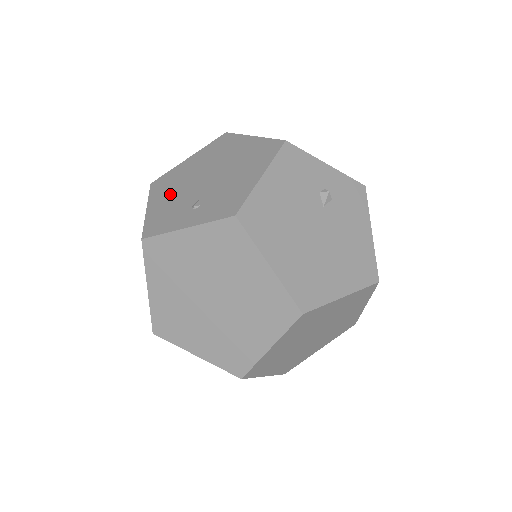
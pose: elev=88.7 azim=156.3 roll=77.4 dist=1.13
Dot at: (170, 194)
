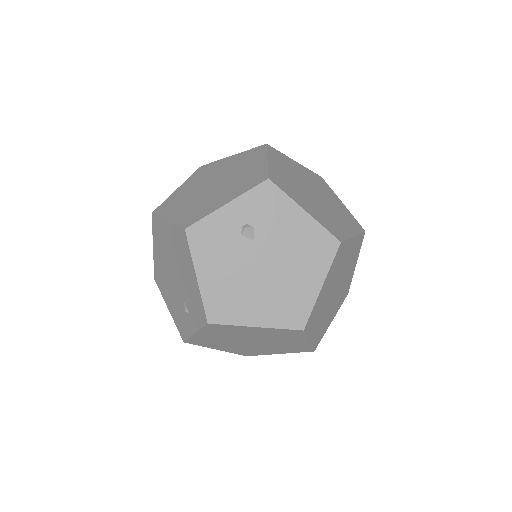
Dot at: (169, 294)
